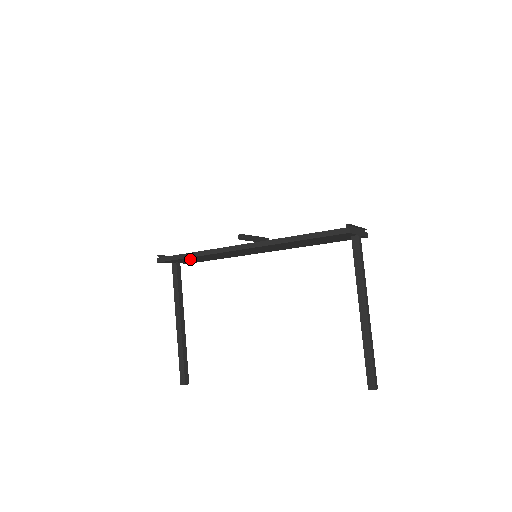
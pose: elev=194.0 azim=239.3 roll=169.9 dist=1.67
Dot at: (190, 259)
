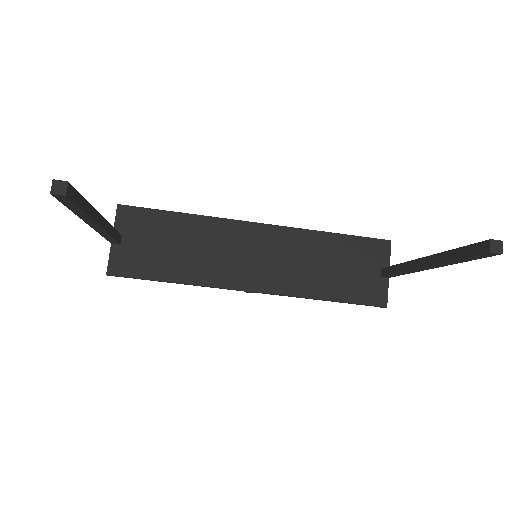
Dot at: (158, 231)
